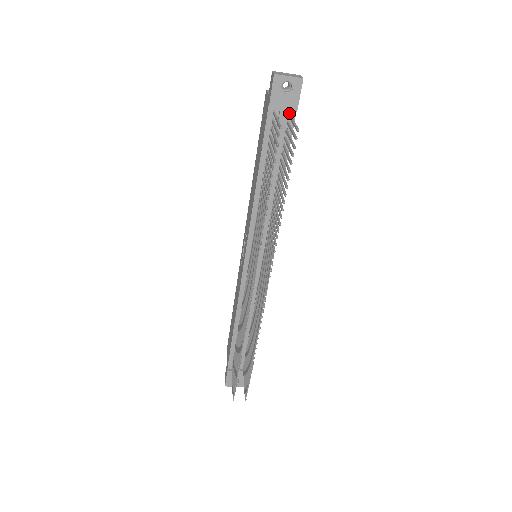
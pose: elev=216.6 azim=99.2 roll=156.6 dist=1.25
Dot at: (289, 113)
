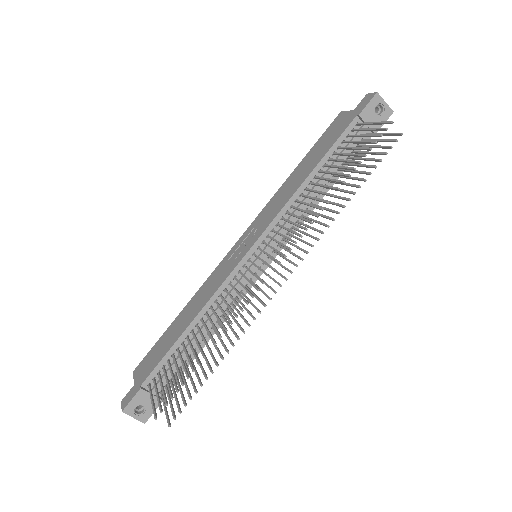
Dot at: (366, 133)
